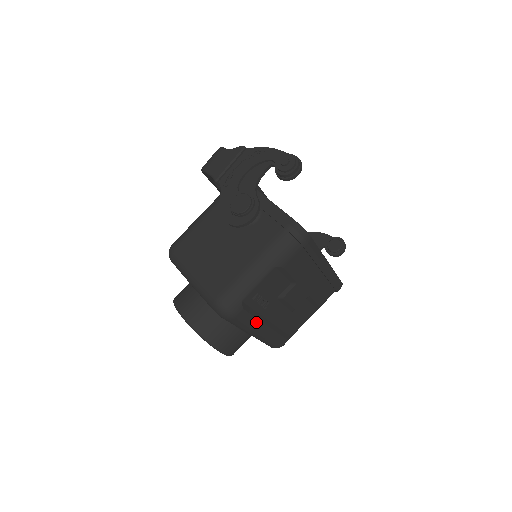
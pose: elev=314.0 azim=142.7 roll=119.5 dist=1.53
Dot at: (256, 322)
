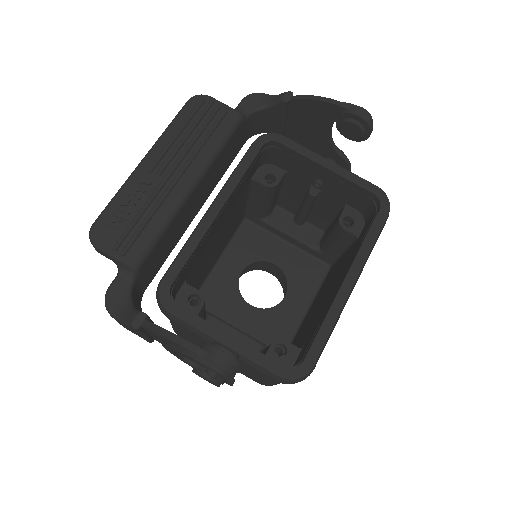
Dot at: occluded
